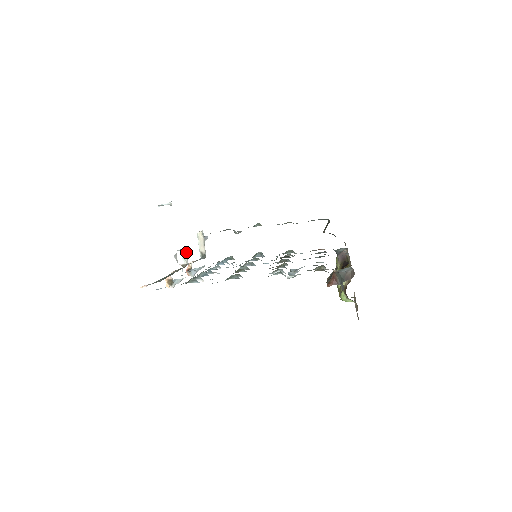
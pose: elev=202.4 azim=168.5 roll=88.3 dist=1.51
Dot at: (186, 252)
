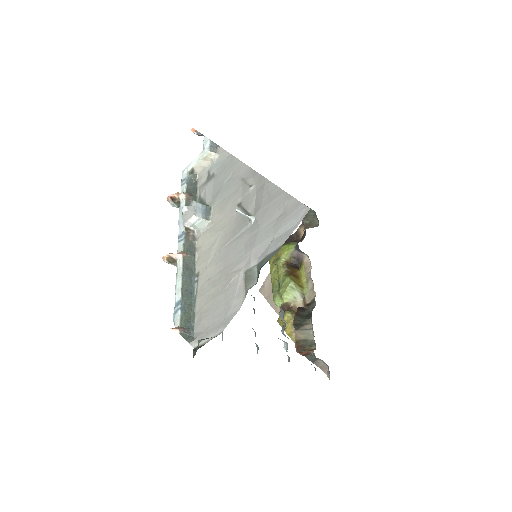
Dot at: (204, 224)
